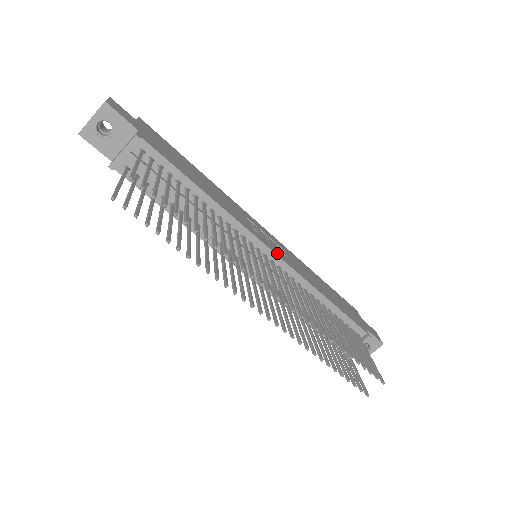
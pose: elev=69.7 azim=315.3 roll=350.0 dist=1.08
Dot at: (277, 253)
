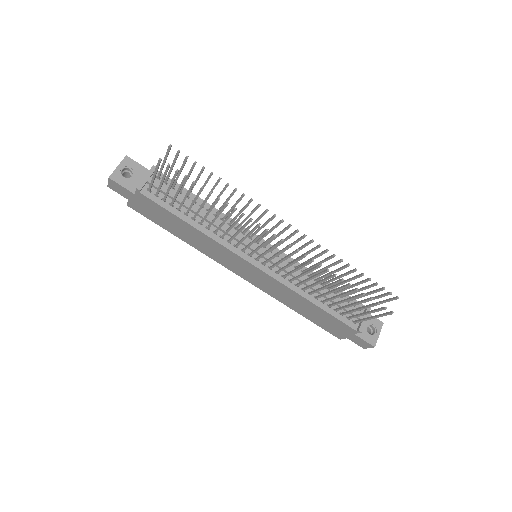
Dot at: occluded
